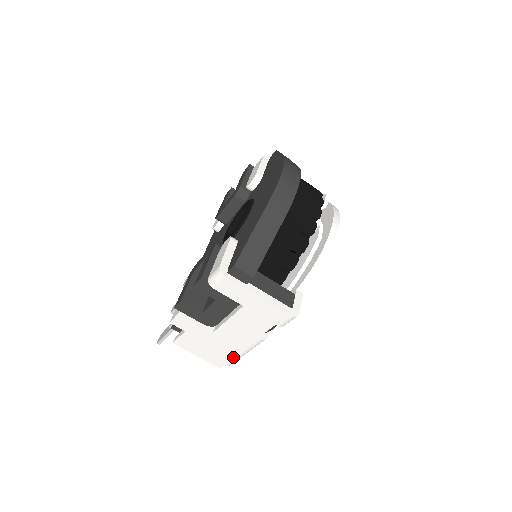
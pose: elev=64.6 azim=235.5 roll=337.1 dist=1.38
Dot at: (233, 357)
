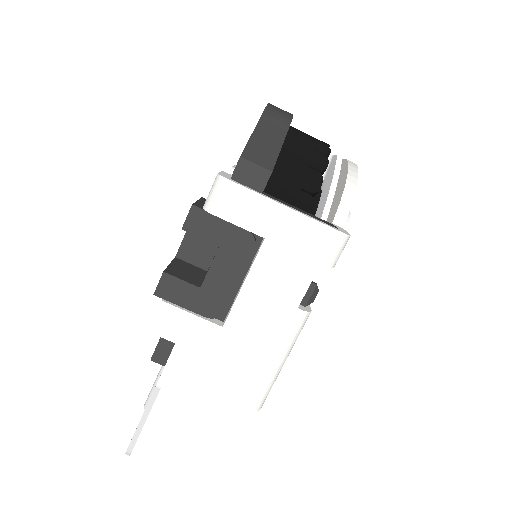
Dot at: (262, 380)
